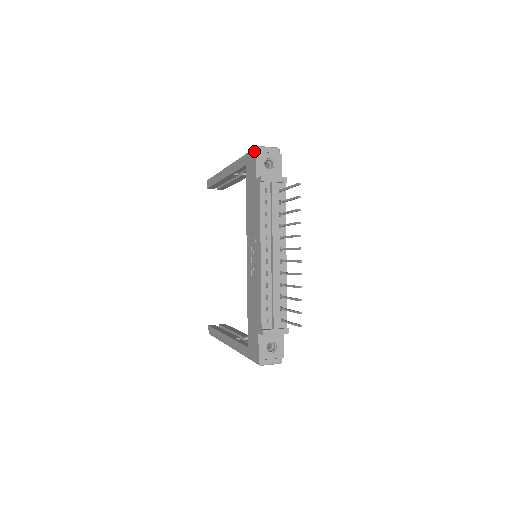
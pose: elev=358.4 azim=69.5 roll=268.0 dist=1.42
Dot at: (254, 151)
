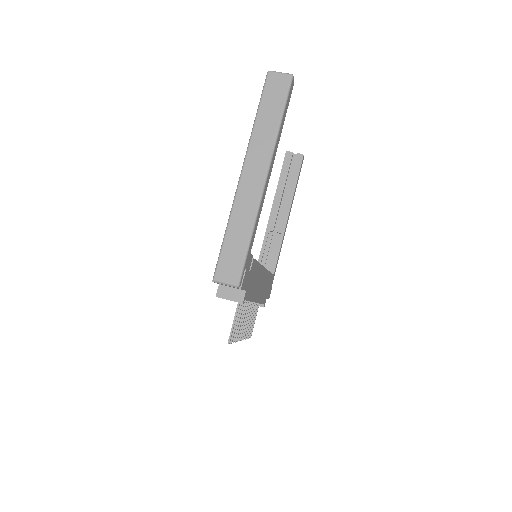
Dot at: (214, 274)
